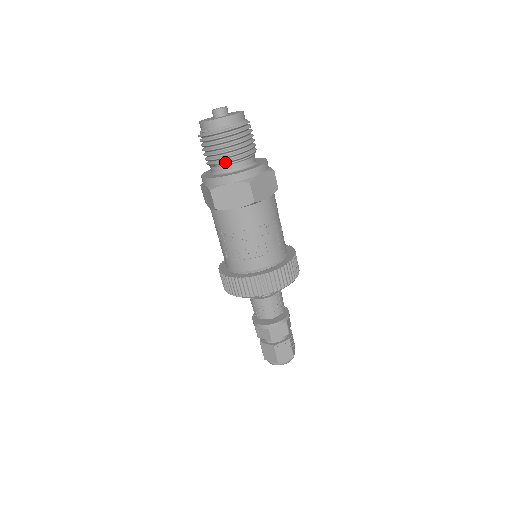
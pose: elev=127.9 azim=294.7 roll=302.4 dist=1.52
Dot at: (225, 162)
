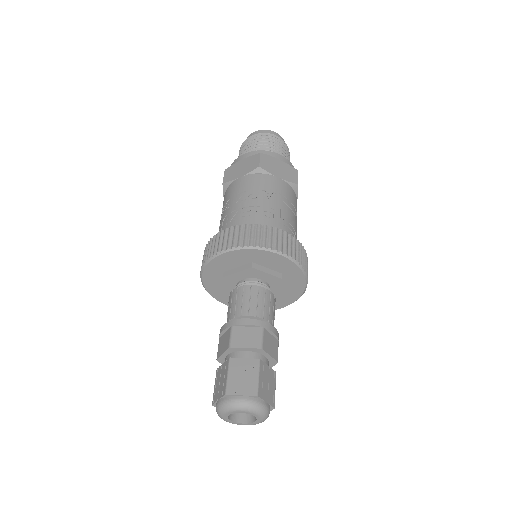
Dot at: occluded
